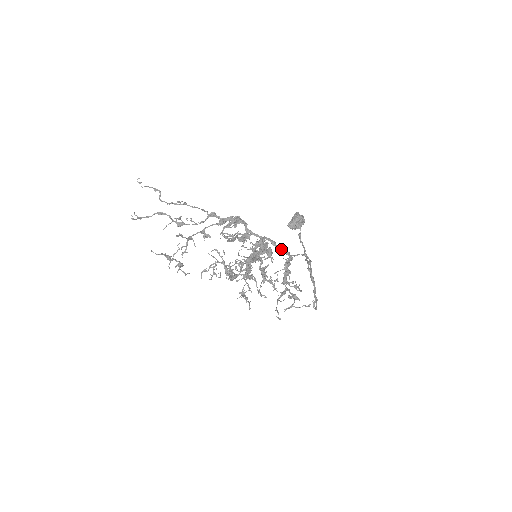
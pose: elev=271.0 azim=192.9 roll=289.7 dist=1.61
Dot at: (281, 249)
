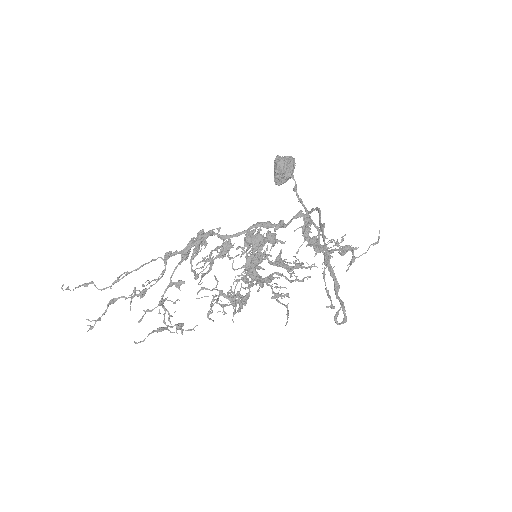
Dot at: (282, 224)
